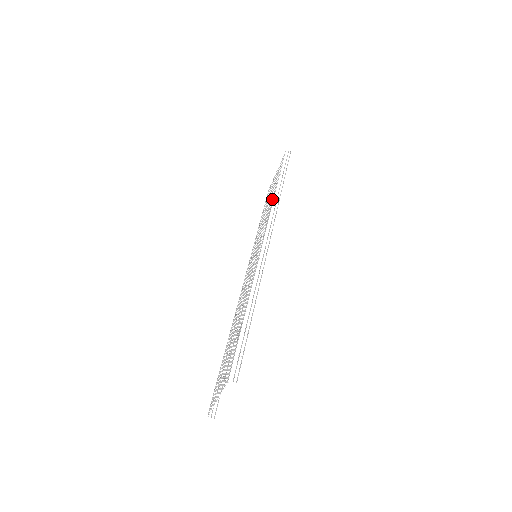
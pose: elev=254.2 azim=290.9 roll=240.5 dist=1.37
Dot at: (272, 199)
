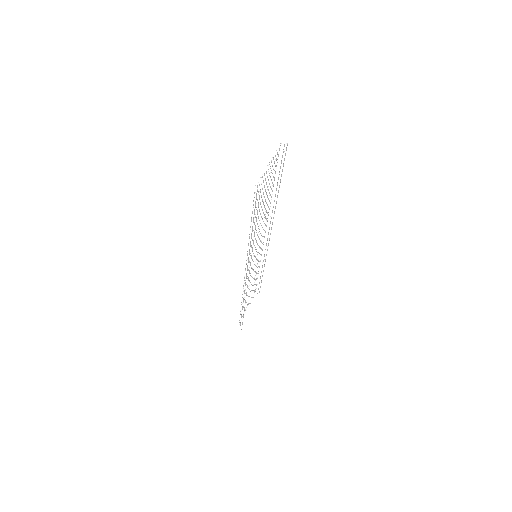
Dot at: (258, 267)
